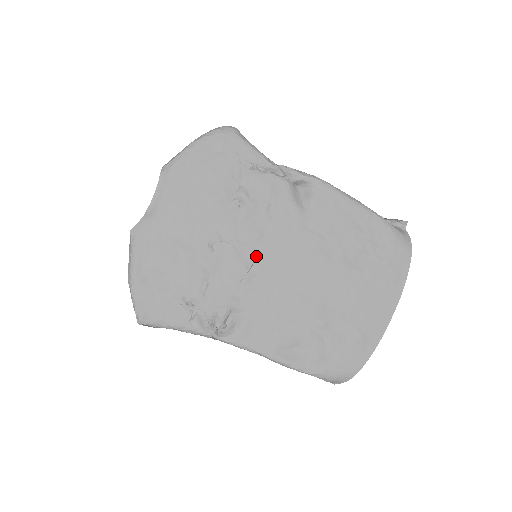
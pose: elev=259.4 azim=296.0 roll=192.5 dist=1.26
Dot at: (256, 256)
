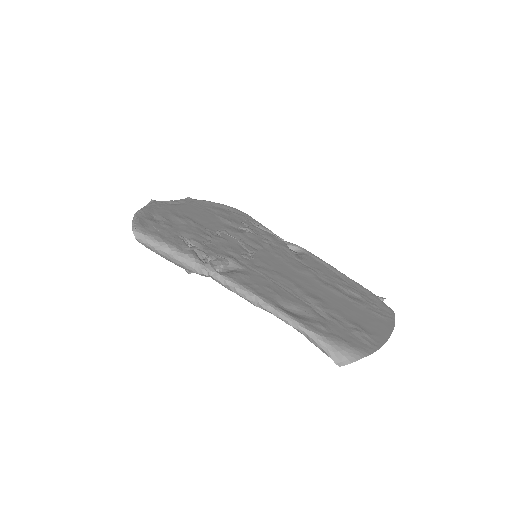
Dot at: (257, 253)
